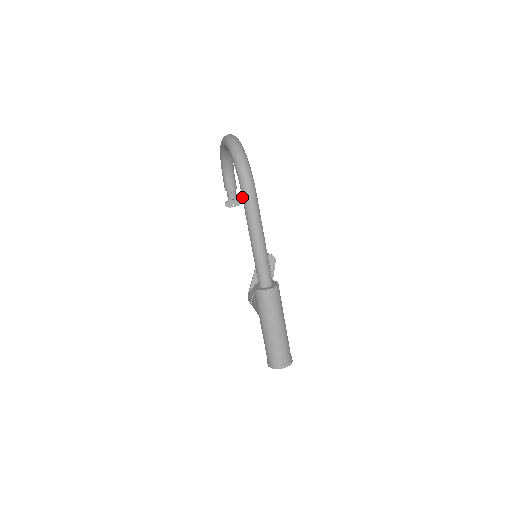
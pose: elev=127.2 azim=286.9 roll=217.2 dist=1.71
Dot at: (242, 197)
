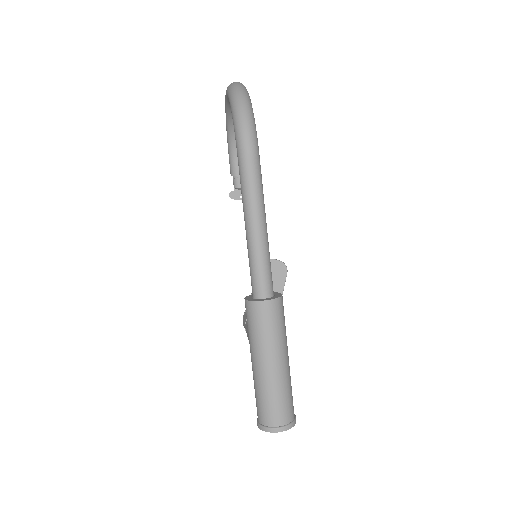
Dot at: occluded
